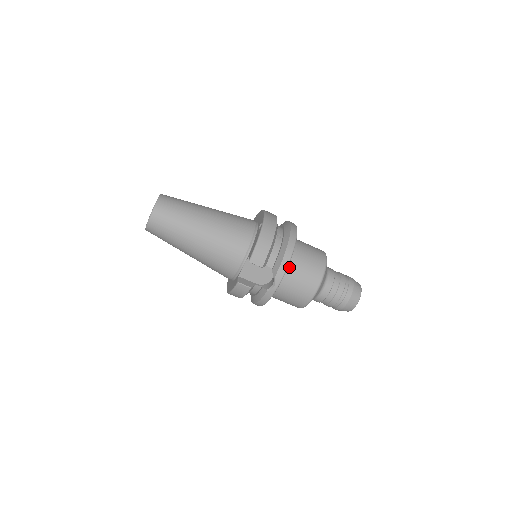
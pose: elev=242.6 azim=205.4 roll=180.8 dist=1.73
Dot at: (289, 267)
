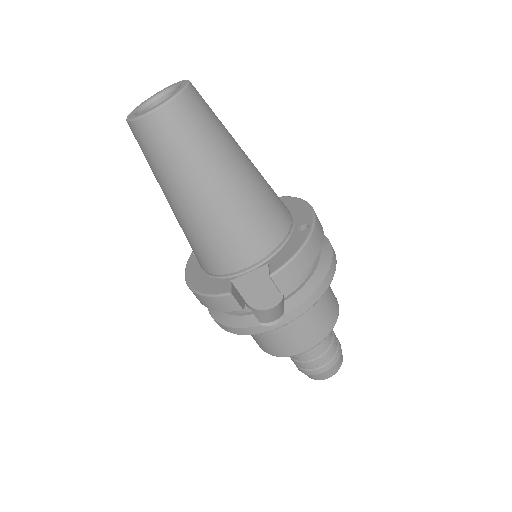
Dot at: occluded
